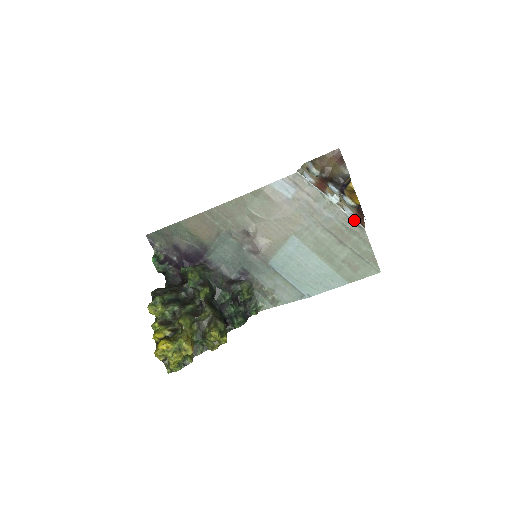
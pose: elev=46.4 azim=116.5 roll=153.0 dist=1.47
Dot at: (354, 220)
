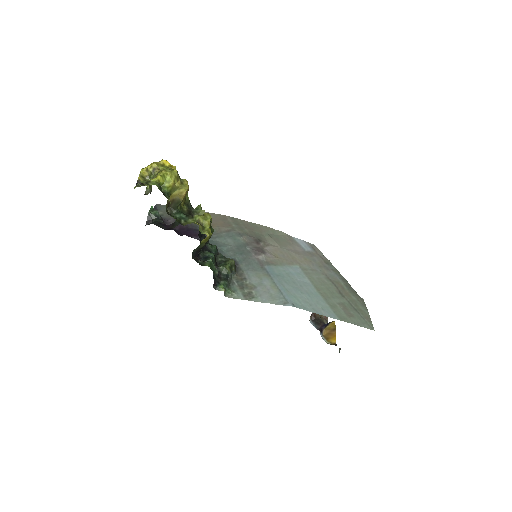
Dot at: (355, 291)
